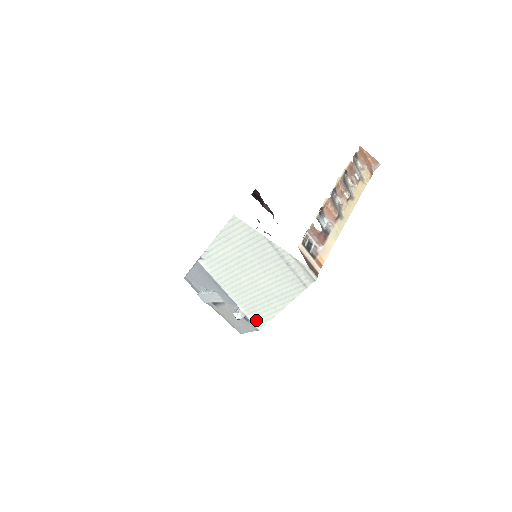
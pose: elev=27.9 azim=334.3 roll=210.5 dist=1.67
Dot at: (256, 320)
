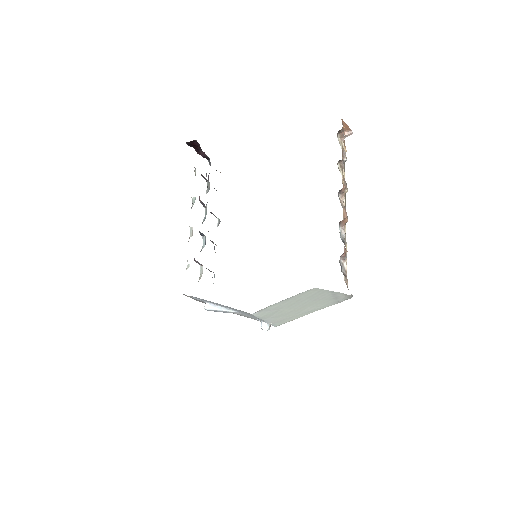
Dot at: (278, 324)
